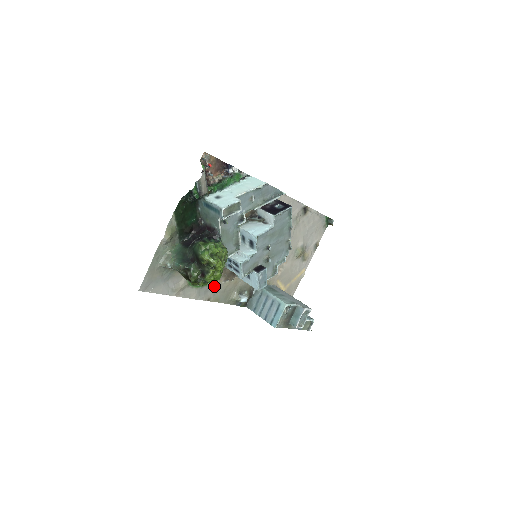
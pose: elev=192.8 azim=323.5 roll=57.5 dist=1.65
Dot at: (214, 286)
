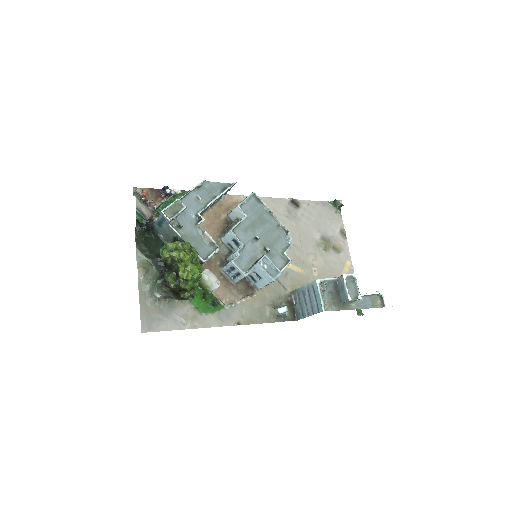
Dot at: (235, 307)
